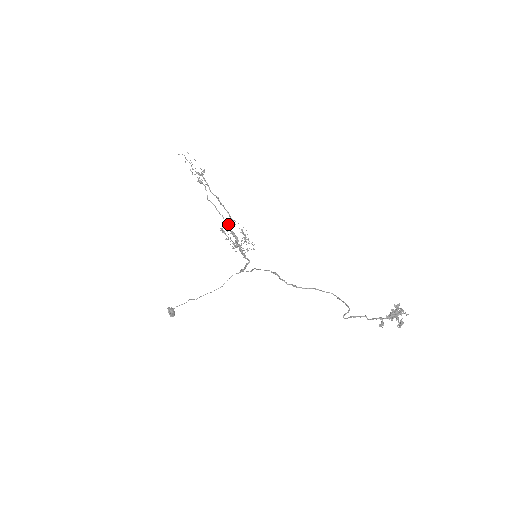
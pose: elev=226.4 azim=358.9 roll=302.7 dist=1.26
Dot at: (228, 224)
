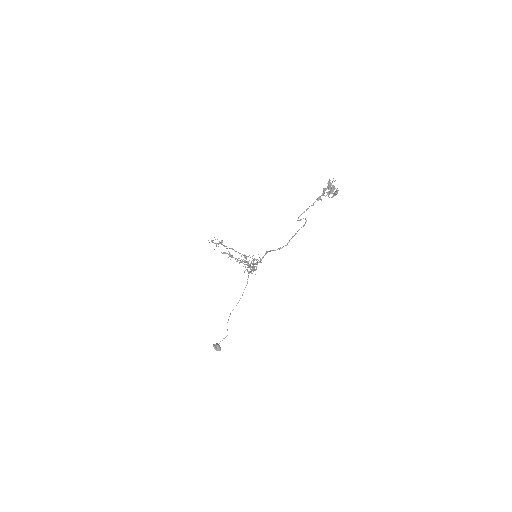
Dot at: occluded
